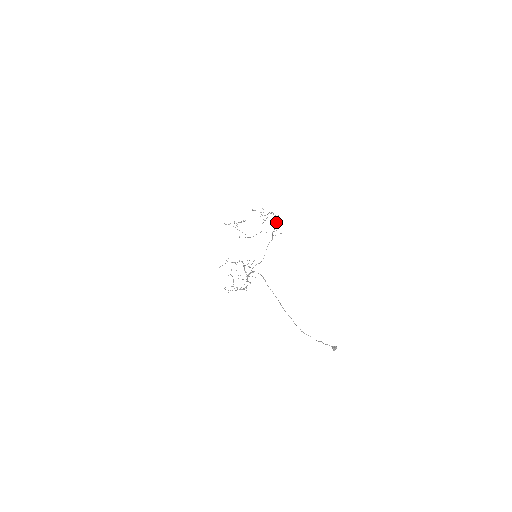
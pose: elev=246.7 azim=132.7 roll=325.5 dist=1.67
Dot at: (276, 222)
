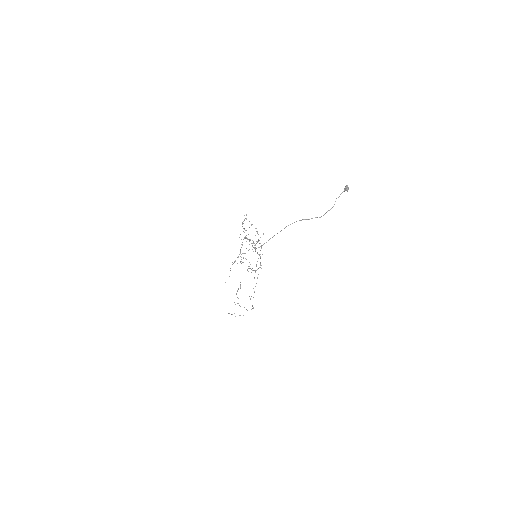
Dot at: (252, 224)
